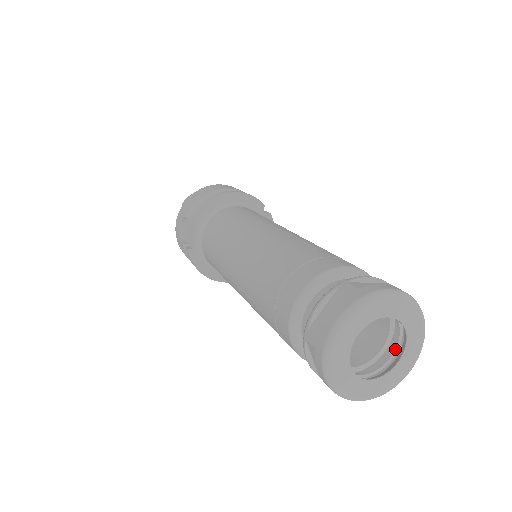
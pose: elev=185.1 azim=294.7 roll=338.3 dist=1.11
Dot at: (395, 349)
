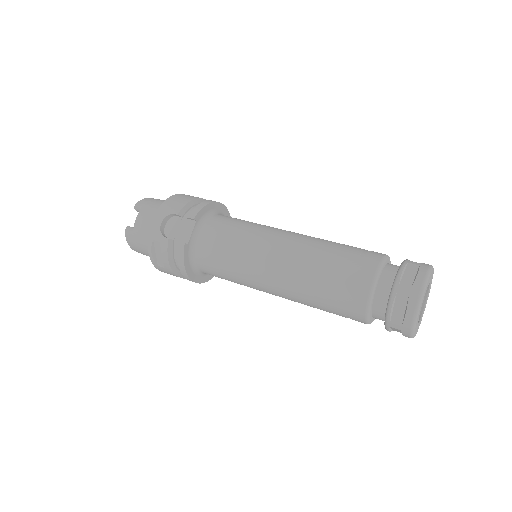
Dot at: occluded
